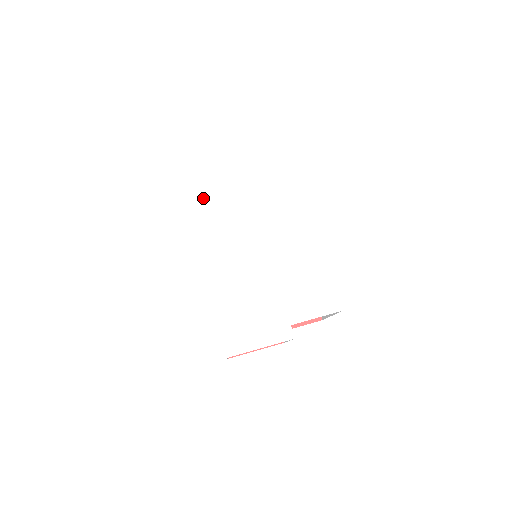
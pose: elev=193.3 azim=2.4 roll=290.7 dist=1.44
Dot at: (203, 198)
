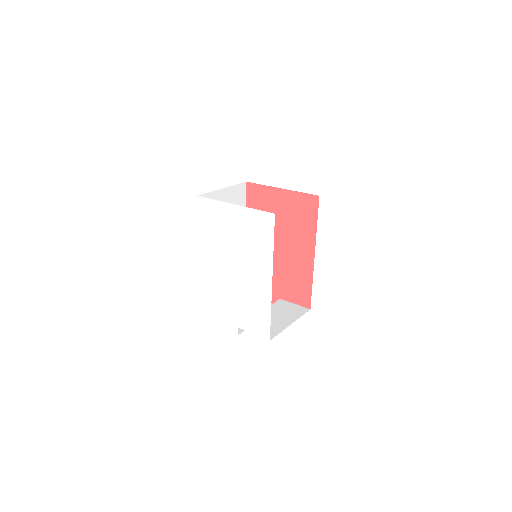
Dot at: (208, 216)
